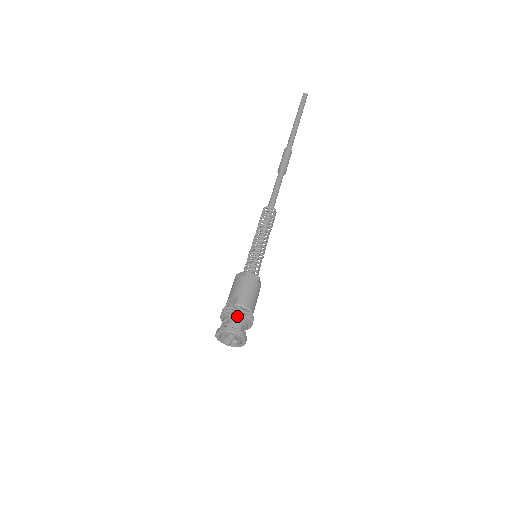
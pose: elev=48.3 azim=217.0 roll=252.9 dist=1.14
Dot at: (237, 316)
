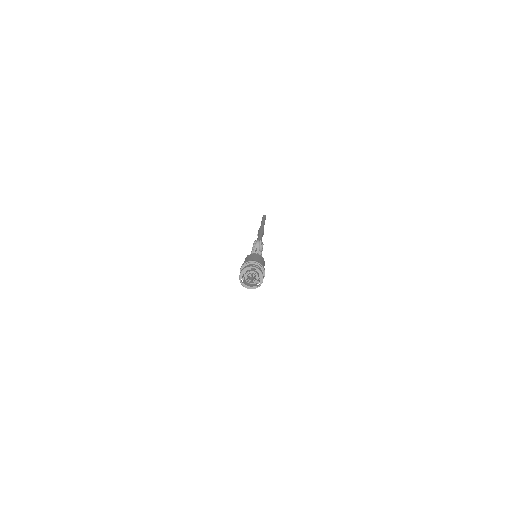
Dot at: (247, 265)
